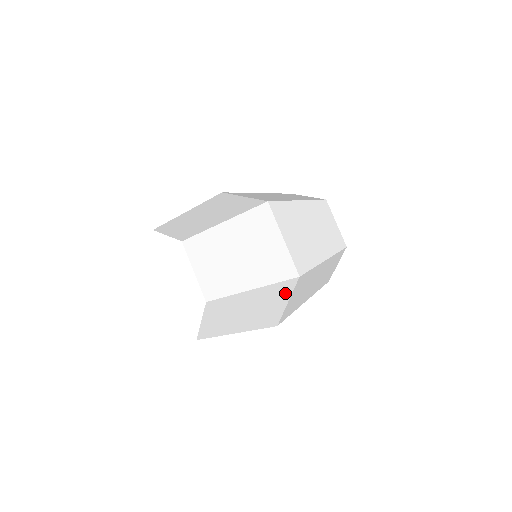
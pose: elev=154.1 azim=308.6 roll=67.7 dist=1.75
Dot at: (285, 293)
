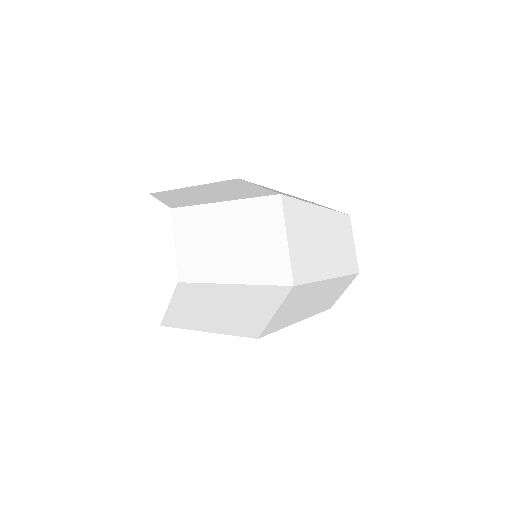
Dot at: (275, 220)
